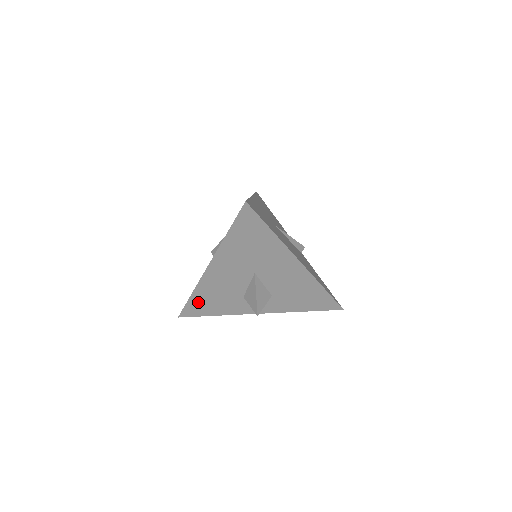
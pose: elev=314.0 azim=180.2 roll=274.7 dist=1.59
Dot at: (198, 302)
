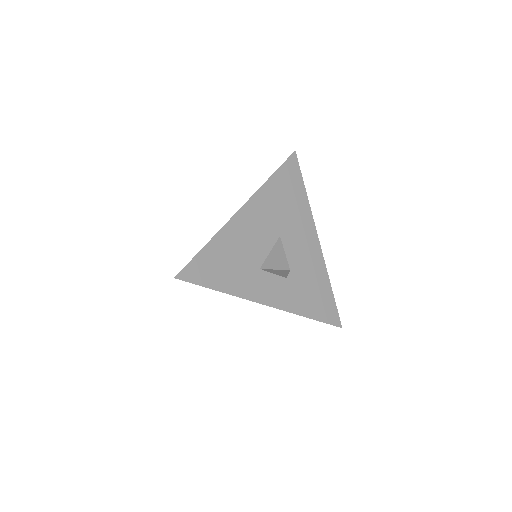
Dot at: (210, 258)
